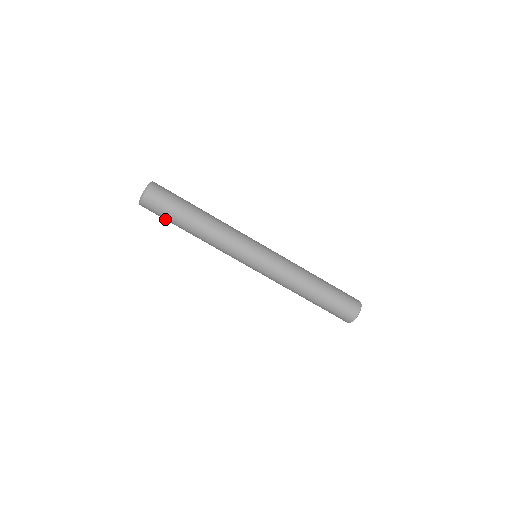
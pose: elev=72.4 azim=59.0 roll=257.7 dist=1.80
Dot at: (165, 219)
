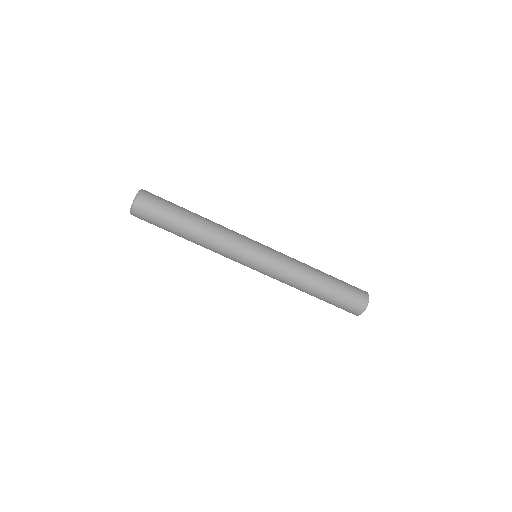
Dot at: (159, 227)
